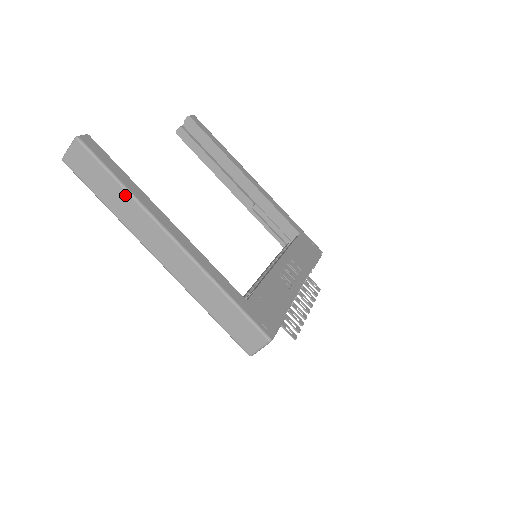
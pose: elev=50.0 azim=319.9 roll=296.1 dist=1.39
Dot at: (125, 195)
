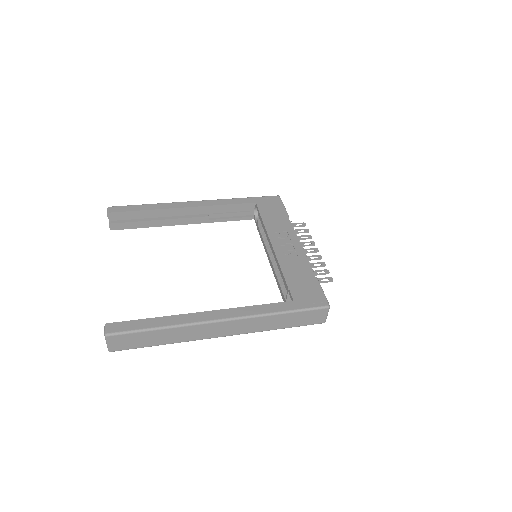
Dot at: (170, 330)
